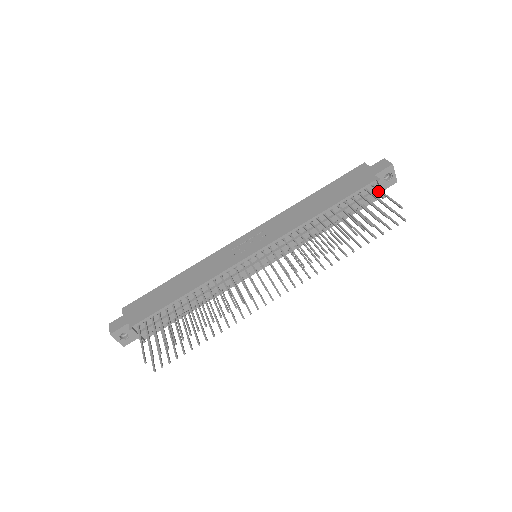
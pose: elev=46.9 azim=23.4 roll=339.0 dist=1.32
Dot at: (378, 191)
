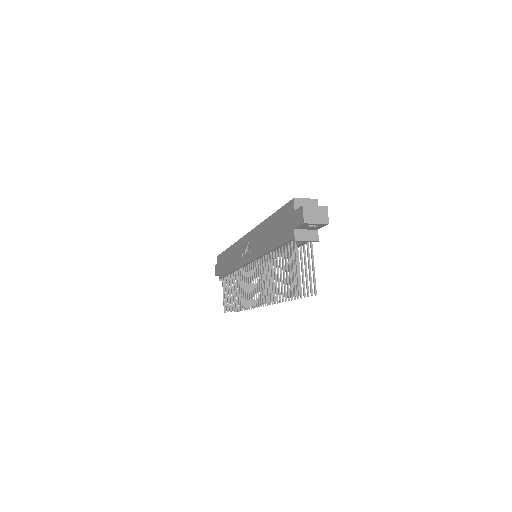
Dot at: (304, 242)
